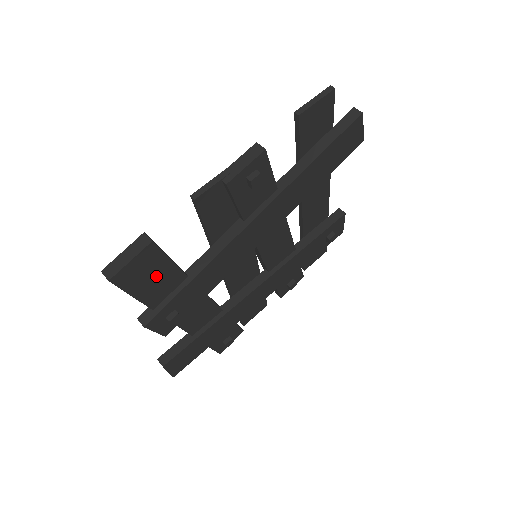
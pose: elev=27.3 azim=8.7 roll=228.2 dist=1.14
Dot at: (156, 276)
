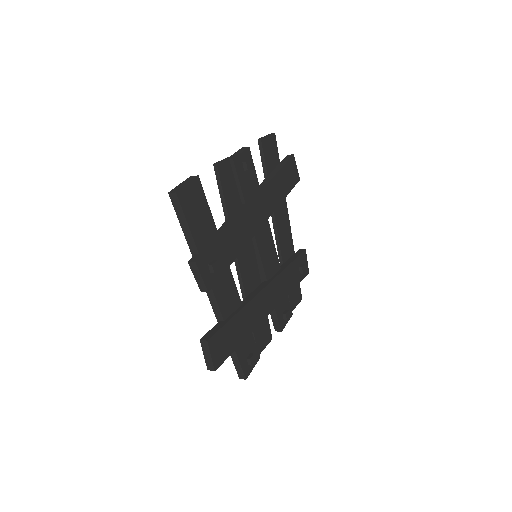
Dot at: (200, 214)
